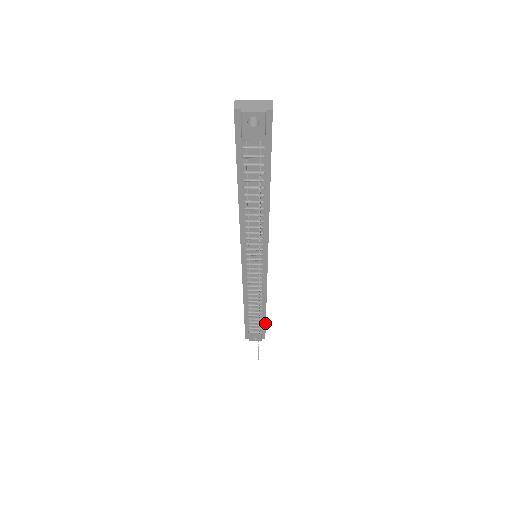
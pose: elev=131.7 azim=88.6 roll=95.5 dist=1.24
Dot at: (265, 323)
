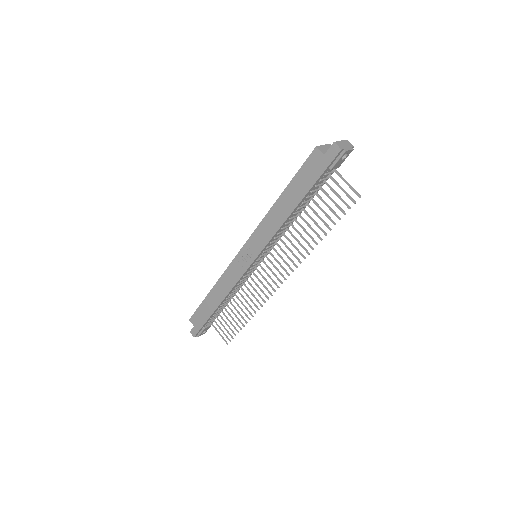
Dot at: occluded
